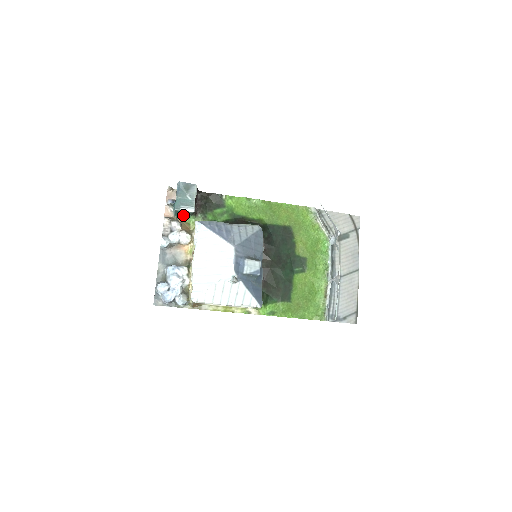
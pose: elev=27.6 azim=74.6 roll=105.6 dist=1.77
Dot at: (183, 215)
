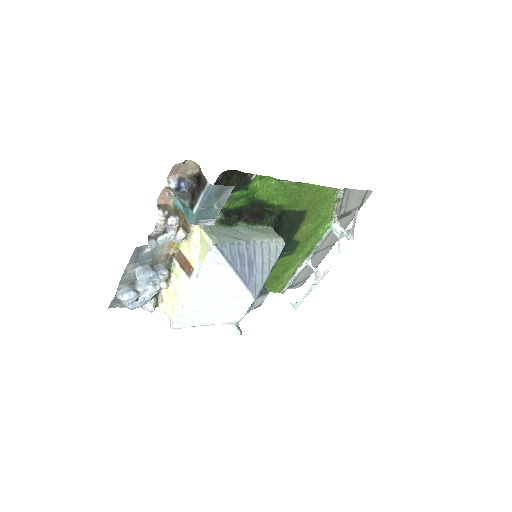
Dot at: occluded
